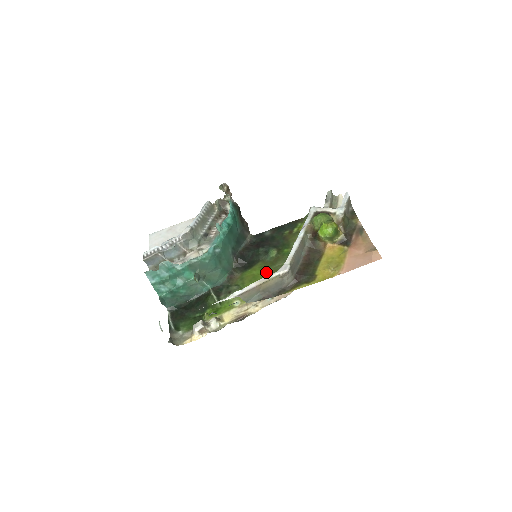
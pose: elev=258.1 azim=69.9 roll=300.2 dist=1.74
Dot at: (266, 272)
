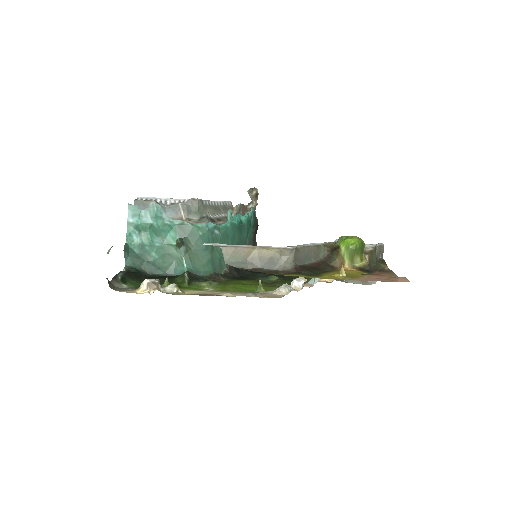
Dot at: (258, 284)
